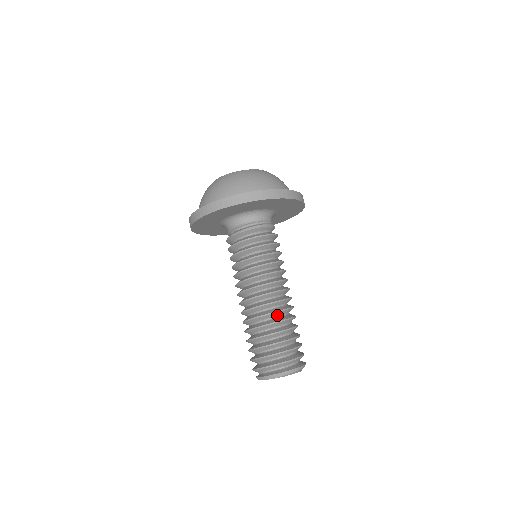
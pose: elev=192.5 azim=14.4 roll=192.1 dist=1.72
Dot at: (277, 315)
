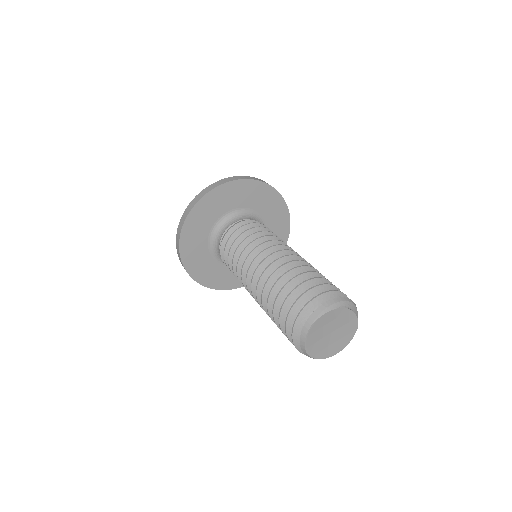
Dot at: occluded
